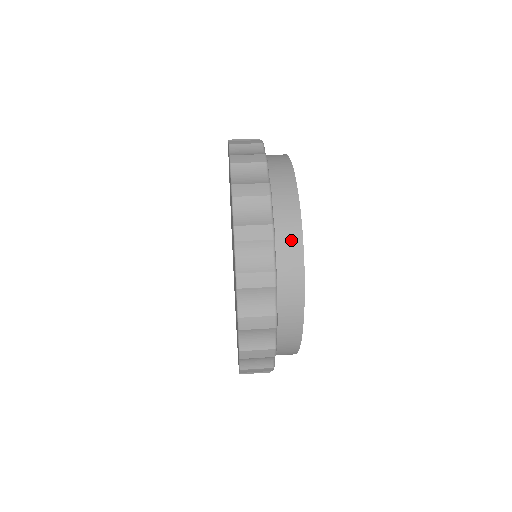
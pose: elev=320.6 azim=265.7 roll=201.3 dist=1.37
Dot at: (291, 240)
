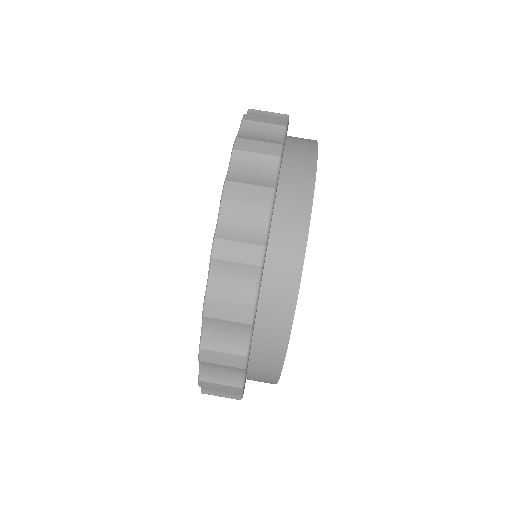
Dot at: (266, 375)
